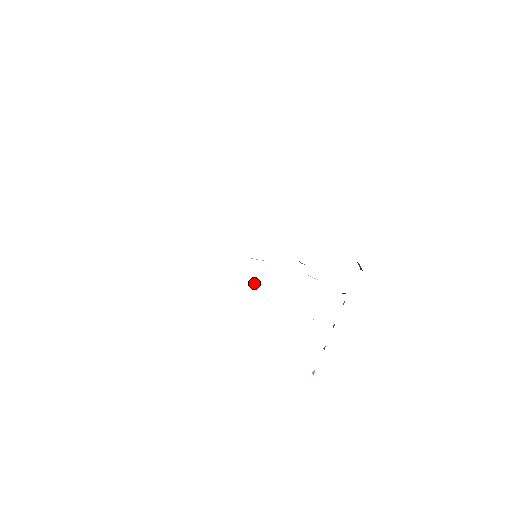
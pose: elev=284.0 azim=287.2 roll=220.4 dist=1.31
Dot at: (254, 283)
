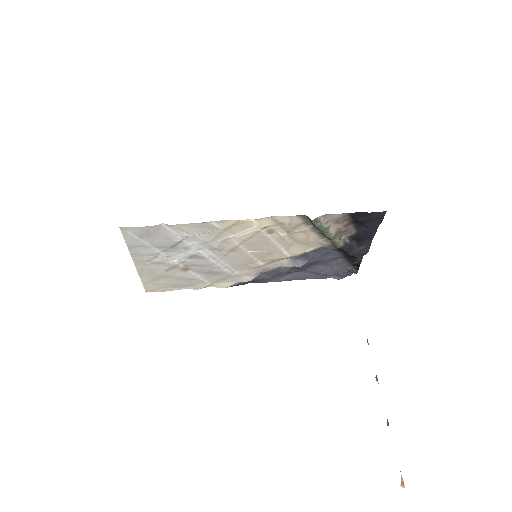
Dot at: (267, 231)
